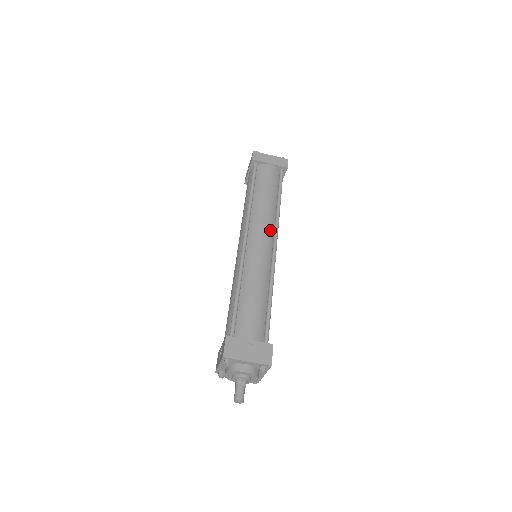
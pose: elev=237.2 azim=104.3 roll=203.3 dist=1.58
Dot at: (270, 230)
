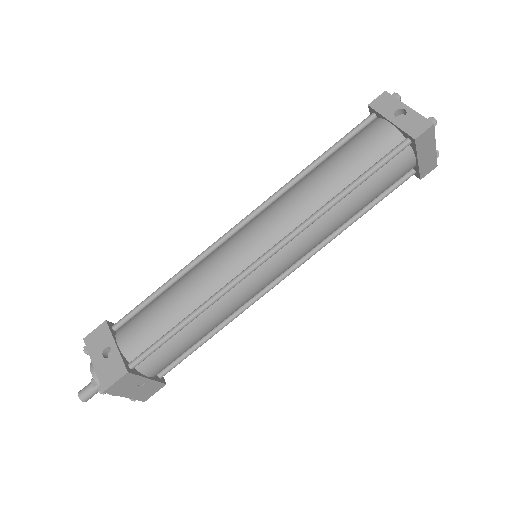
Dot at: (303, 257)
